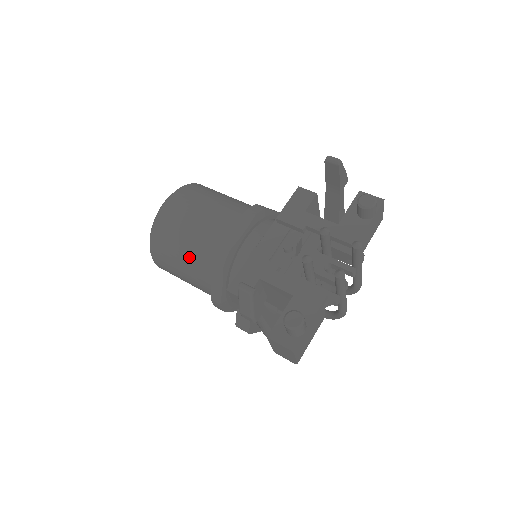
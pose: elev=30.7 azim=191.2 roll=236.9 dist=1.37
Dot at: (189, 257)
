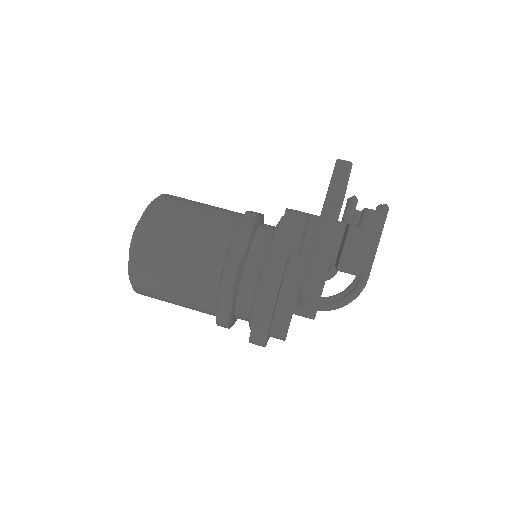
Dot at: (202, 225)
